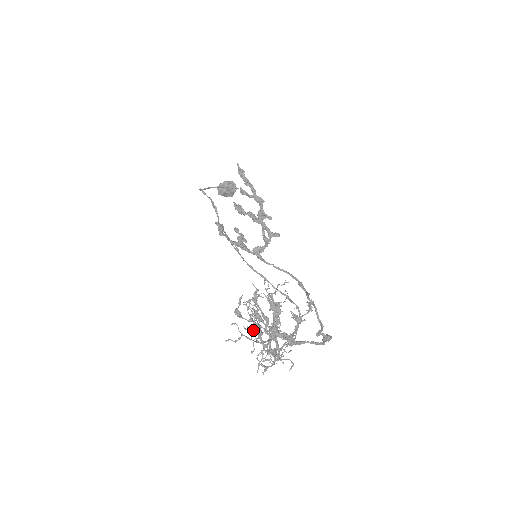
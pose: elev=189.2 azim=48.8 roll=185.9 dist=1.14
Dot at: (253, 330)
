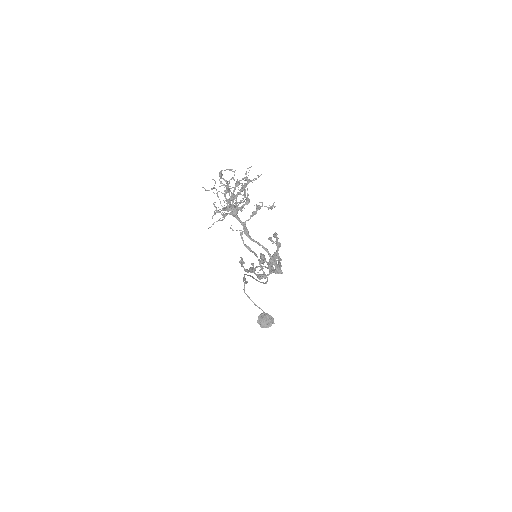
Dot at: (224, 184)
